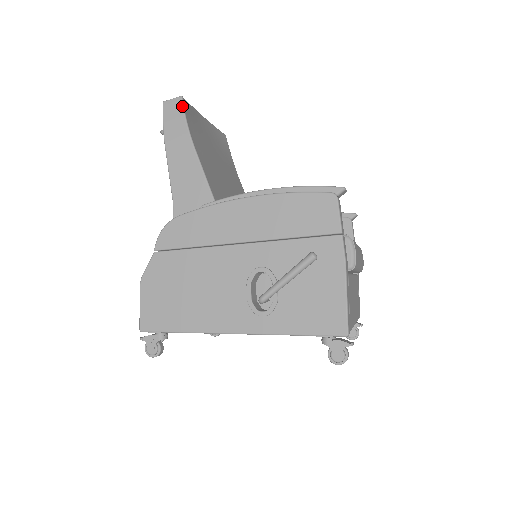
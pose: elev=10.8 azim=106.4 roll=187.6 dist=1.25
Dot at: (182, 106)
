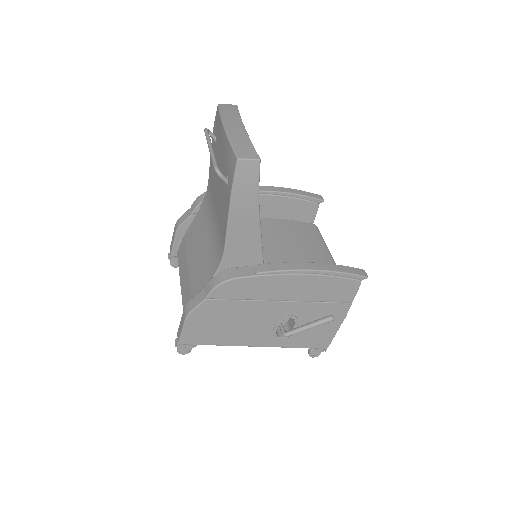
Dot at: (259, 172)
